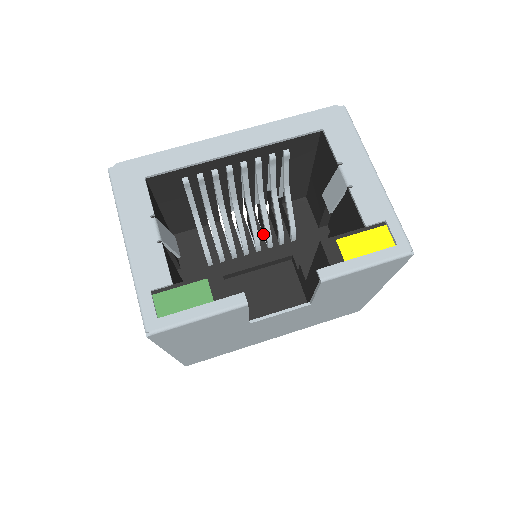
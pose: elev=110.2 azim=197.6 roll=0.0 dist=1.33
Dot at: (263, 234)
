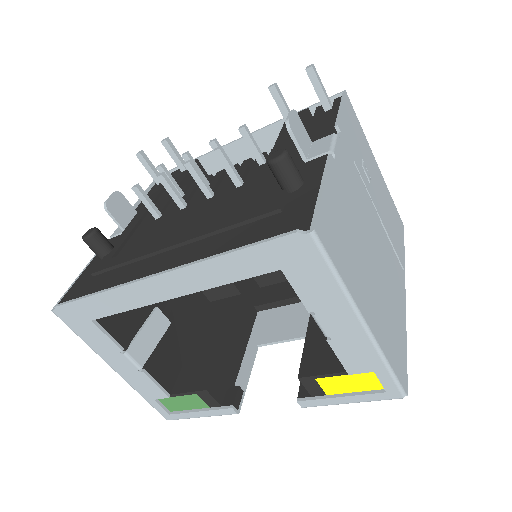
Dot at: occluded
